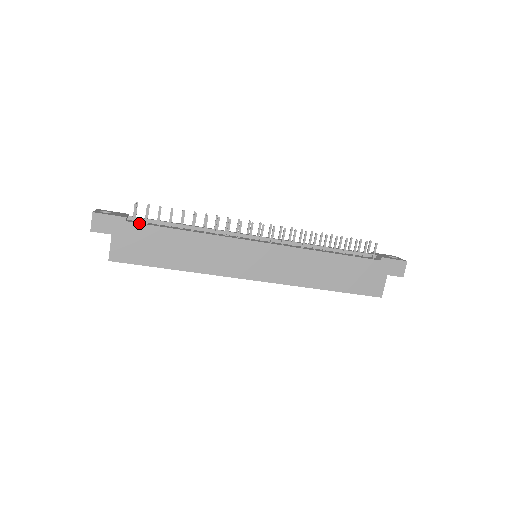
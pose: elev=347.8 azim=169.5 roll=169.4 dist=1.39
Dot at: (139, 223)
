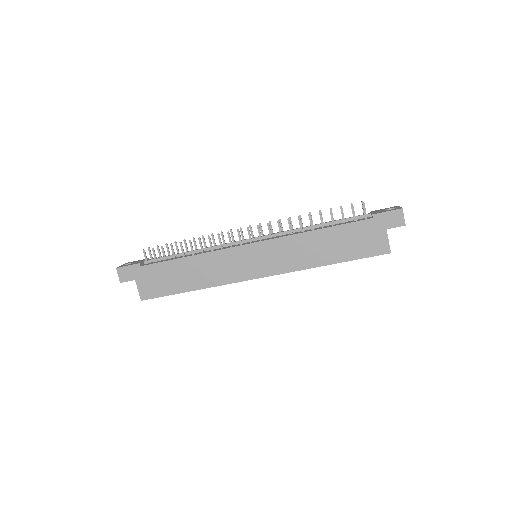
Dot at: (150, 264)
